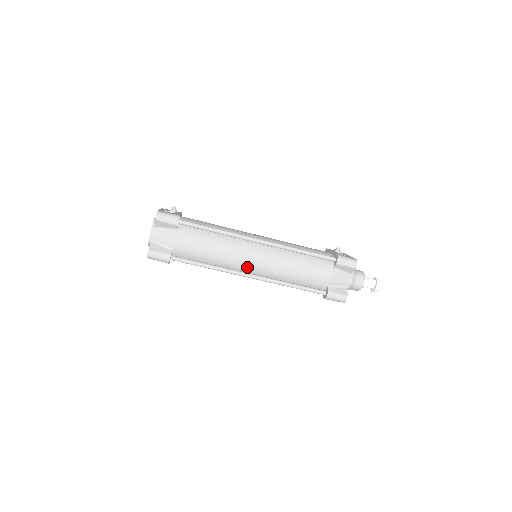
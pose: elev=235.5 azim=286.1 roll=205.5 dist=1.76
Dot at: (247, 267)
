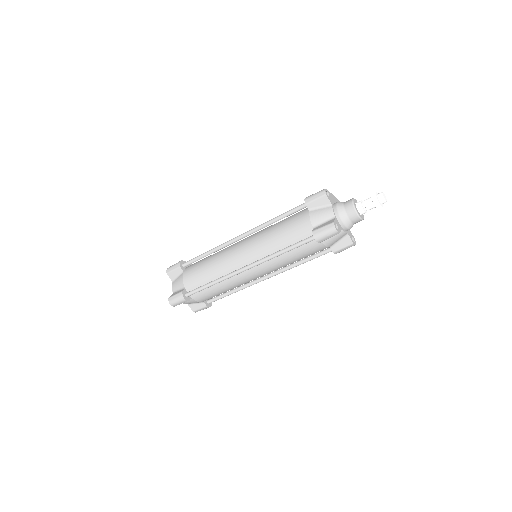
Dot at: (240, 263)
